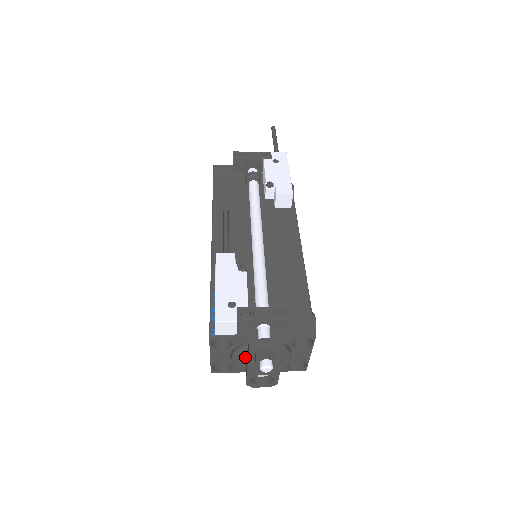
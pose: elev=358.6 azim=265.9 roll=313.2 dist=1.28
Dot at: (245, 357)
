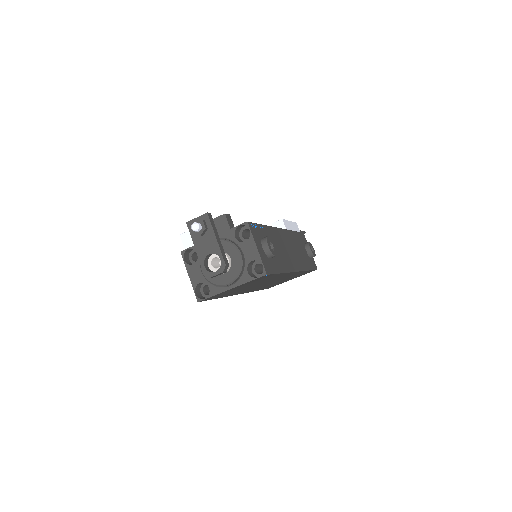
Dot at: occluded
